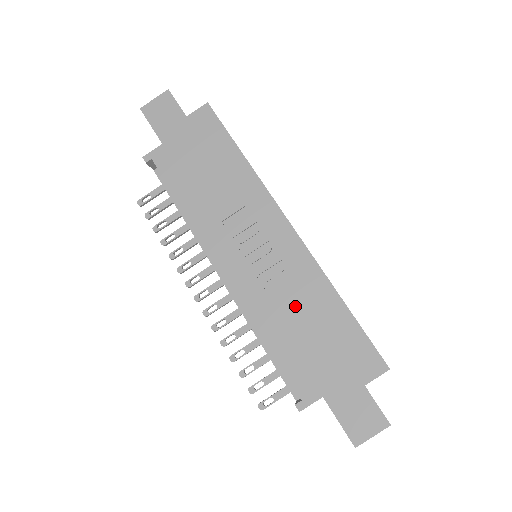
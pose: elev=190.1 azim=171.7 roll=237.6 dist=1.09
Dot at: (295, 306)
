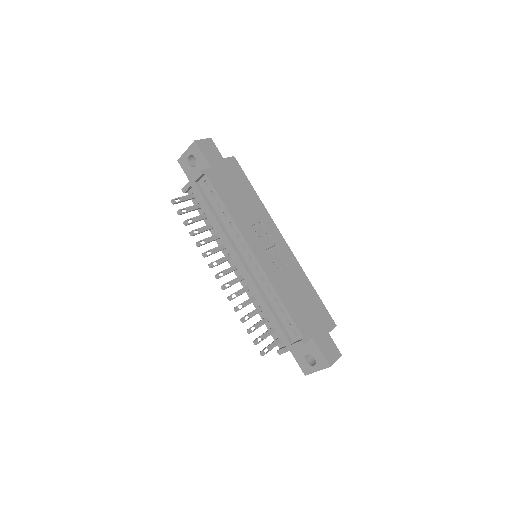
Dot at: (293, 284)
